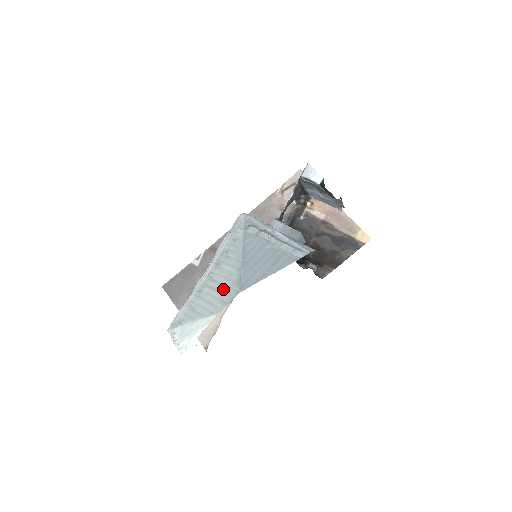
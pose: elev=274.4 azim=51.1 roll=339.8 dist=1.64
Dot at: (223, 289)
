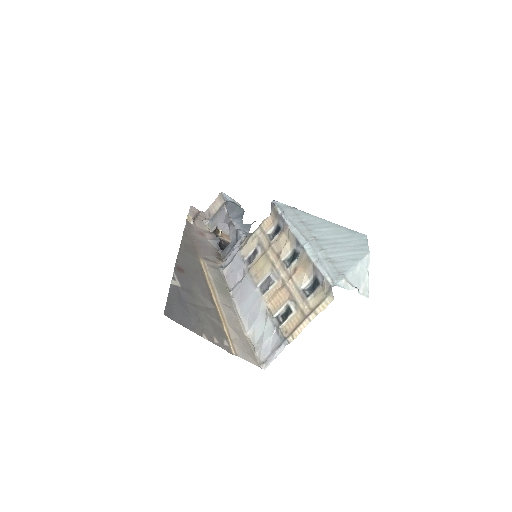
Dot at: (347, 239)
